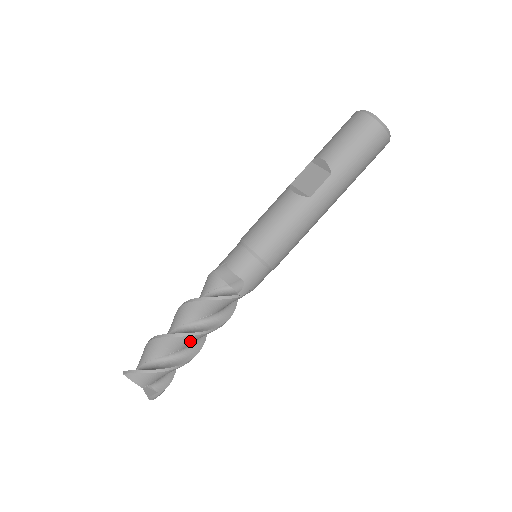
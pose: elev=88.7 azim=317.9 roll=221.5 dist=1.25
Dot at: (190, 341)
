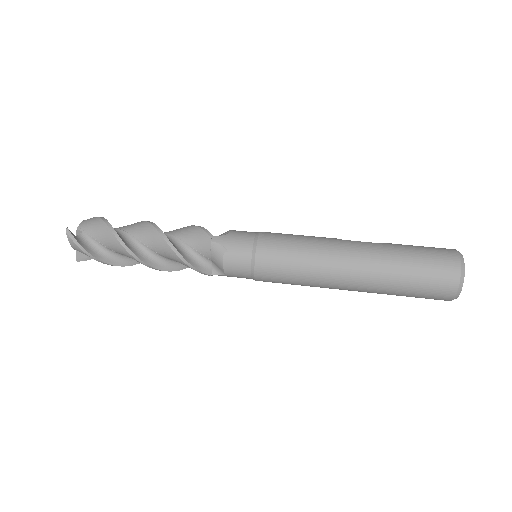
Dot at: (144, 231)
